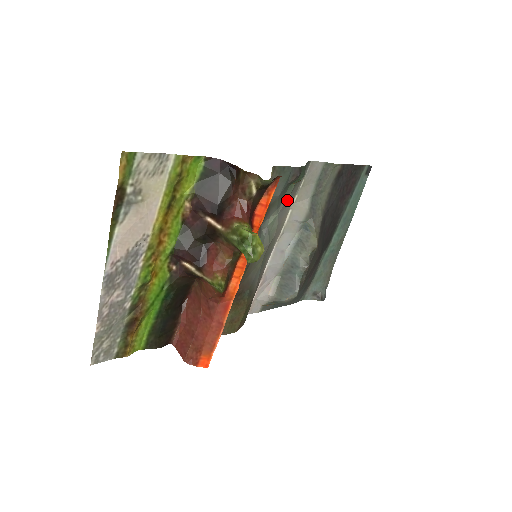
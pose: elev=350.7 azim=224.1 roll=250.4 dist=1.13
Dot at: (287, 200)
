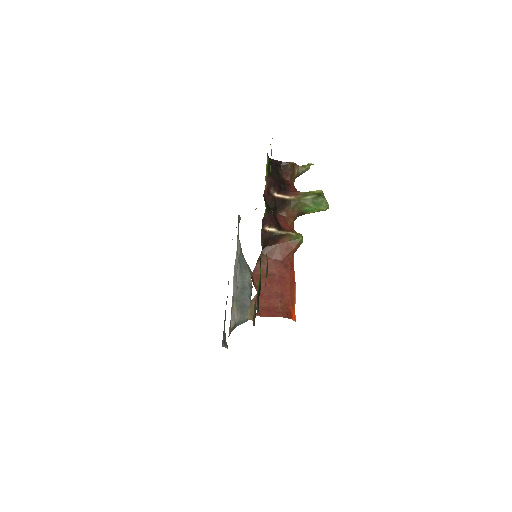
Dot at: occluded
